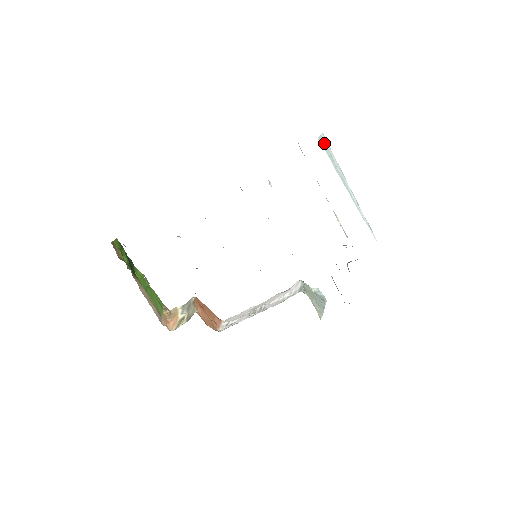
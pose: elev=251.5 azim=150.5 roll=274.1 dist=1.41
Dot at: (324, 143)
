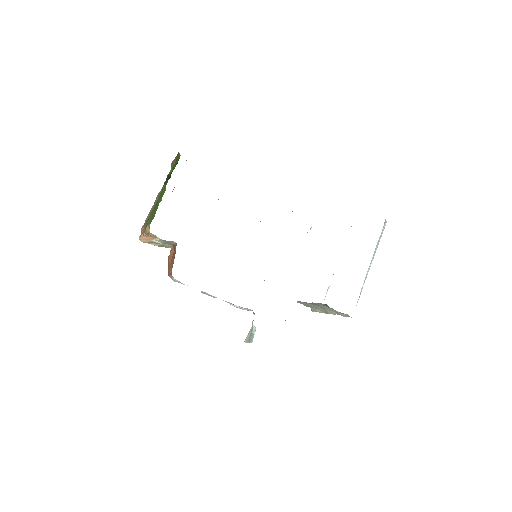
Dot at: (384, 226)
